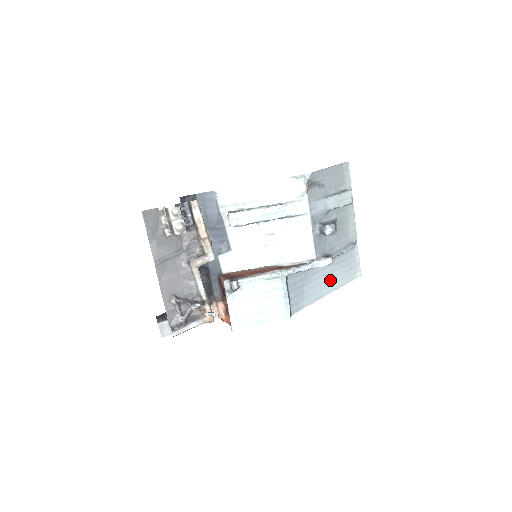
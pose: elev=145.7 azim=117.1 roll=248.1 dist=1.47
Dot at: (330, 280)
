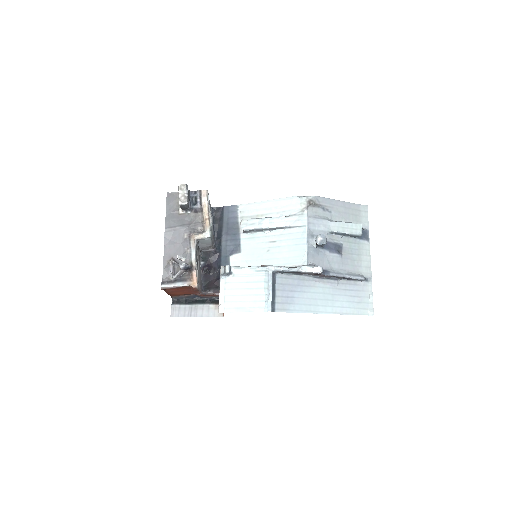
Dot at: (330, 301)
